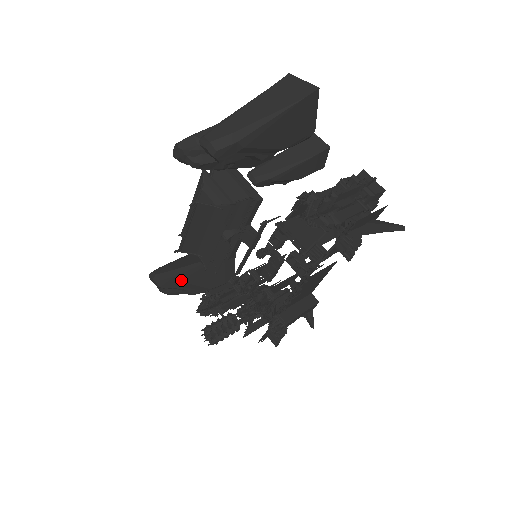
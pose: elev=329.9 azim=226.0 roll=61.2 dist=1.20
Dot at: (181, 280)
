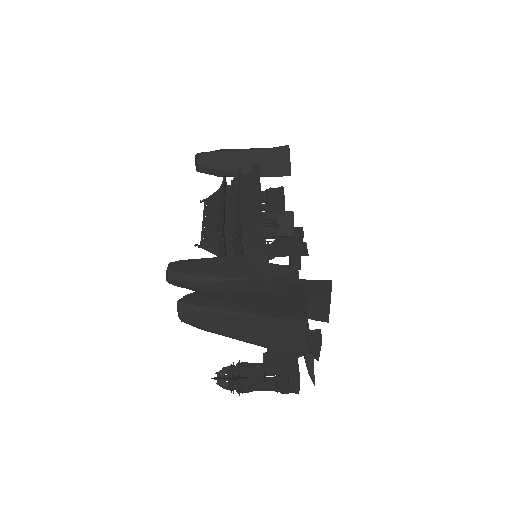
Dot at: (220, 176)
